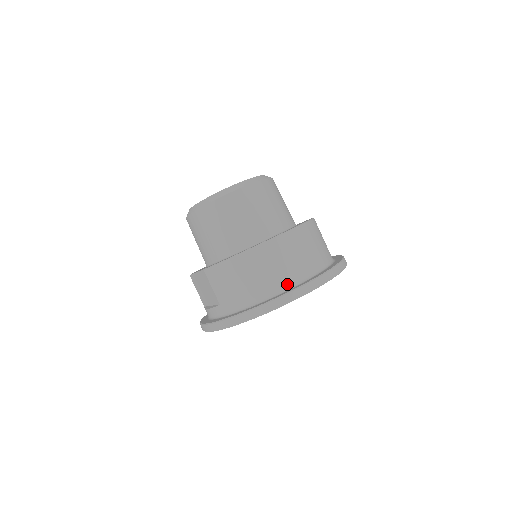
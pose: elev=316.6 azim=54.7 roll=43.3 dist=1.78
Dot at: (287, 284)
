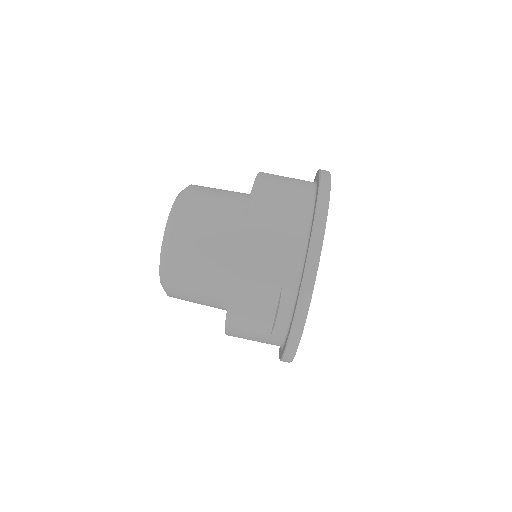
Dot at: (308, 201)
